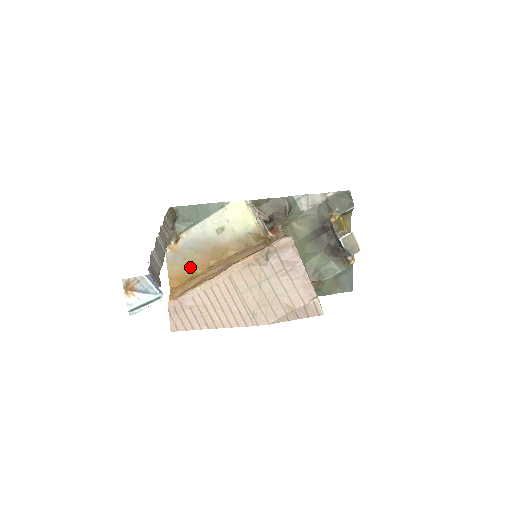
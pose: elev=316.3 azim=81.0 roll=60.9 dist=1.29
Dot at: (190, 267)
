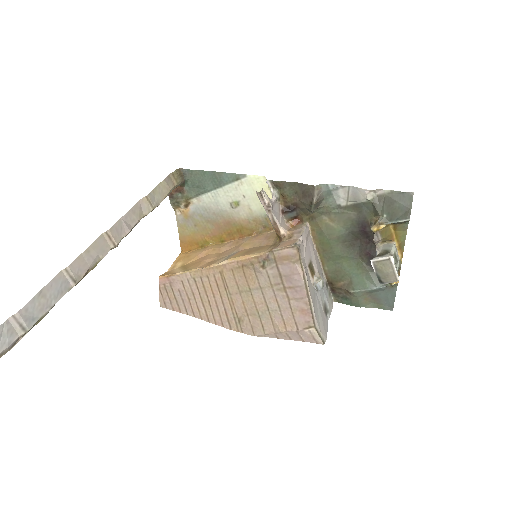
Dot at: (201, 235)
